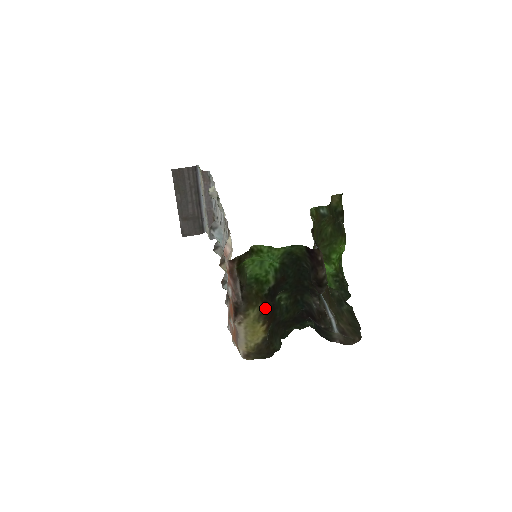
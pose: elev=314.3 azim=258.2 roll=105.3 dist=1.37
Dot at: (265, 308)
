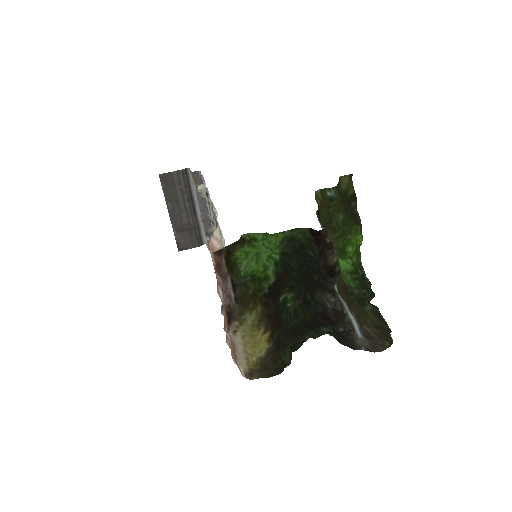
Dot at: (266, 311)
